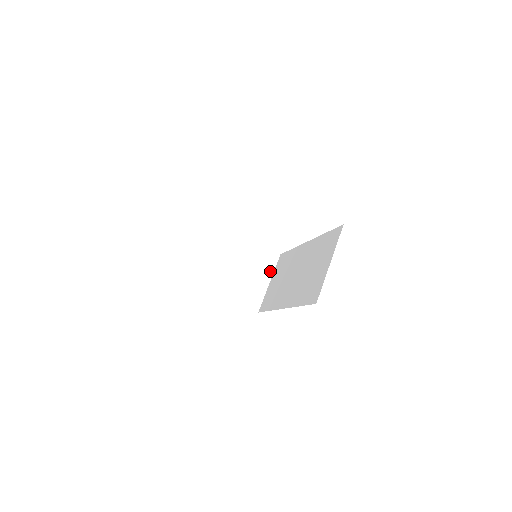
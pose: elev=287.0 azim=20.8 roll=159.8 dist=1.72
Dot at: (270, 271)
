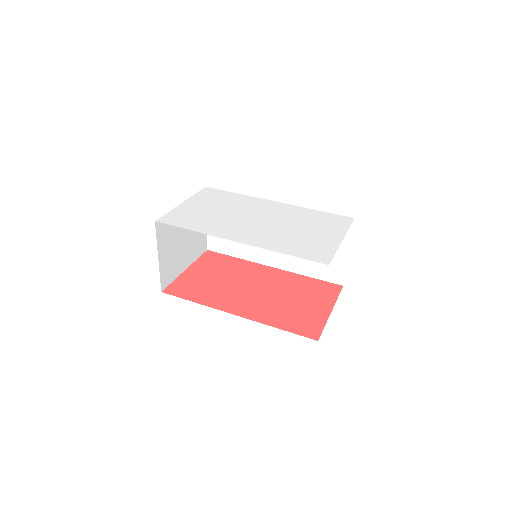
Dot at: occluded
